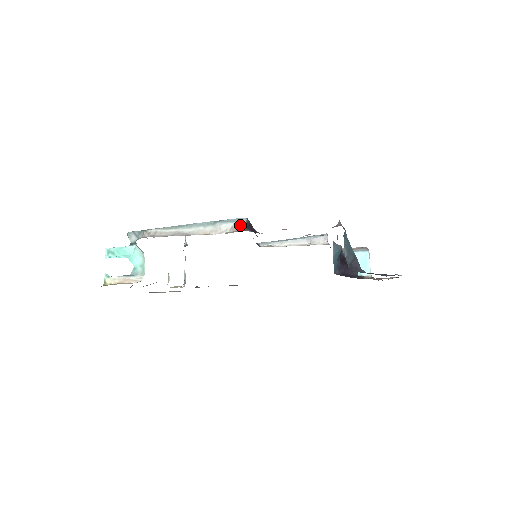
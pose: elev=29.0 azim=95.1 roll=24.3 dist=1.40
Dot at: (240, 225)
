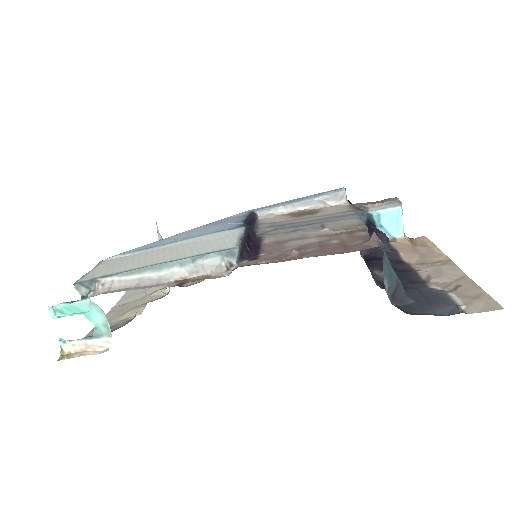
Dot at: (230, 259)
